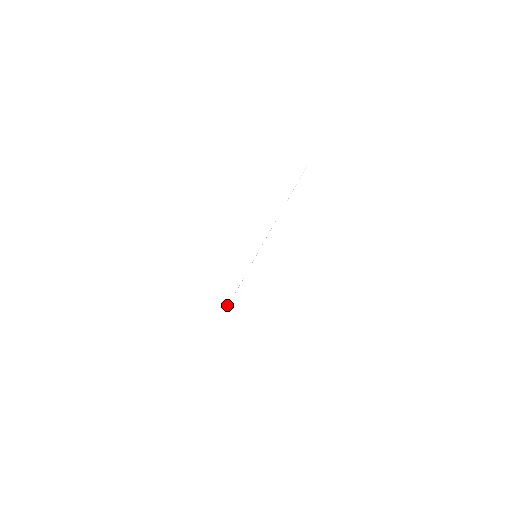
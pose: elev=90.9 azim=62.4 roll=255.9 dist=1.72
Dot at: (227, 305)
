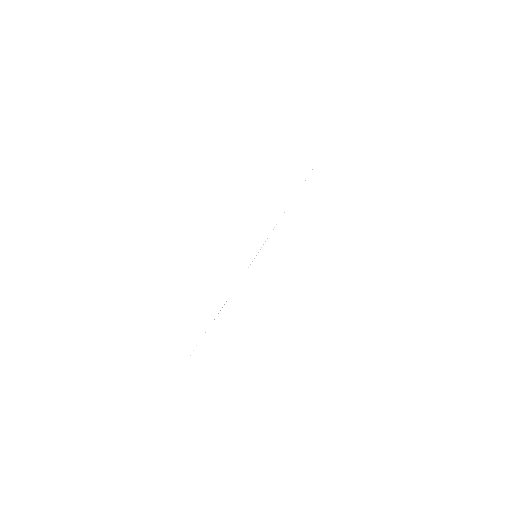
Dot at: occluded
